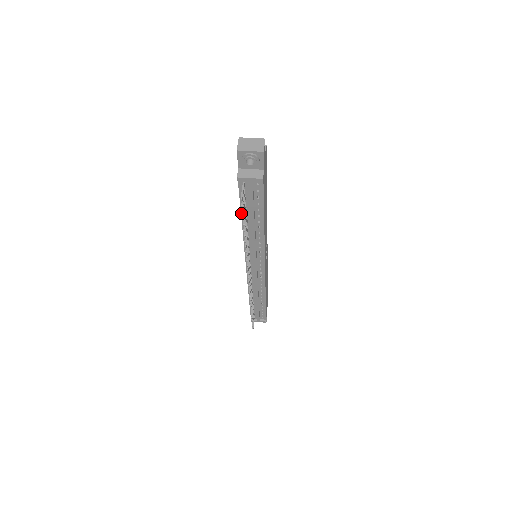
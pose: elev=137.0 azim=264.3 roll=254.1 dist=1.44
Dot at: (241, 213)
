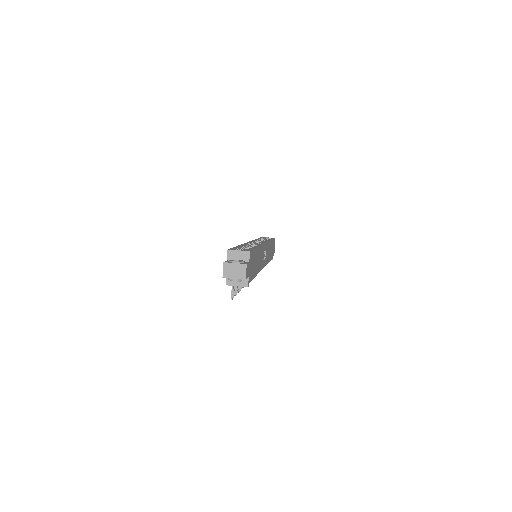
Dot at: occluded
